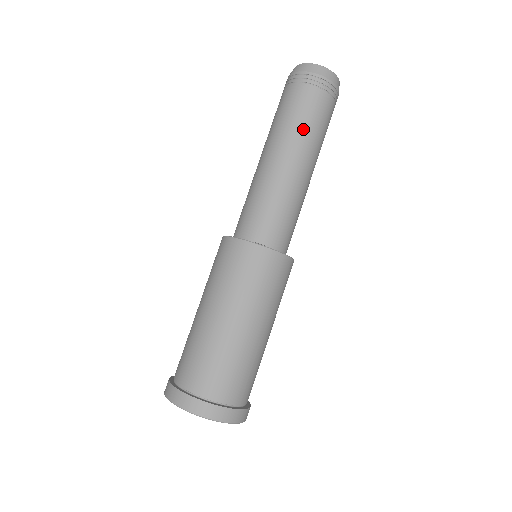
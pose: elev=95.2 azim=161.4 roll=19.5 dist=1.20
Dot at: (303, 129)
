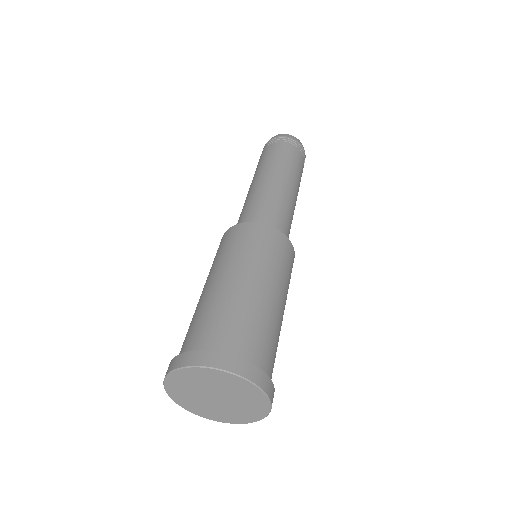
Dot at: (260, 166)
